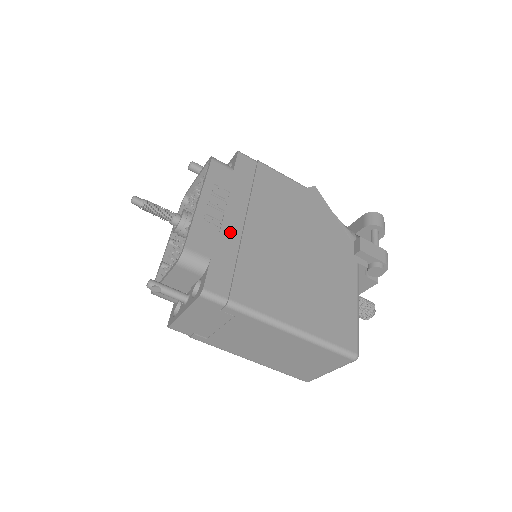
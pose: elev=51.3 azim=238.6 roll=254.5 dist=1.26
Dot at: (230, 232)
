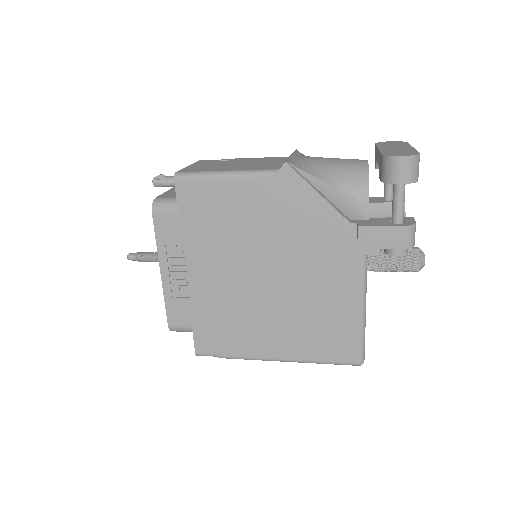
Dot at: (199, 292)
